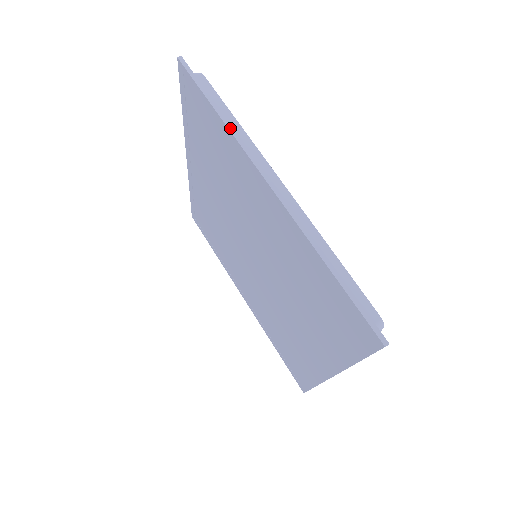
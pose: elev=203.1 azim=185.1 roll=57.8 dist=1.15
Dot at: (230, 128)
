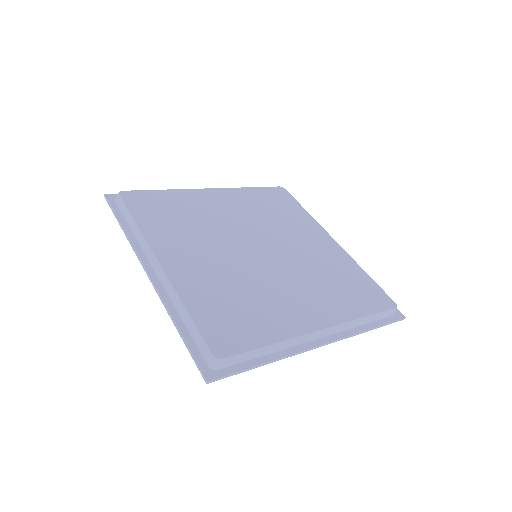
Dot at: (128, 239)
